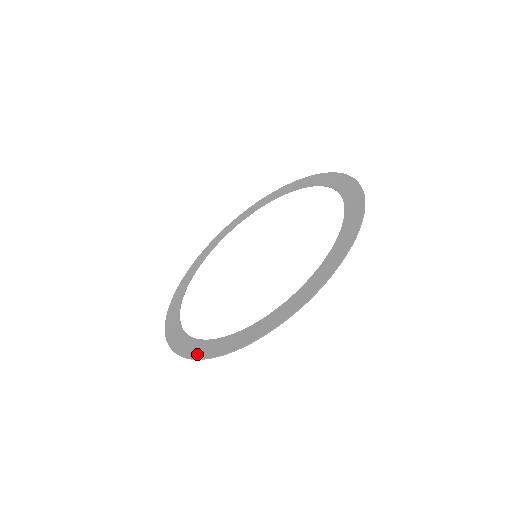
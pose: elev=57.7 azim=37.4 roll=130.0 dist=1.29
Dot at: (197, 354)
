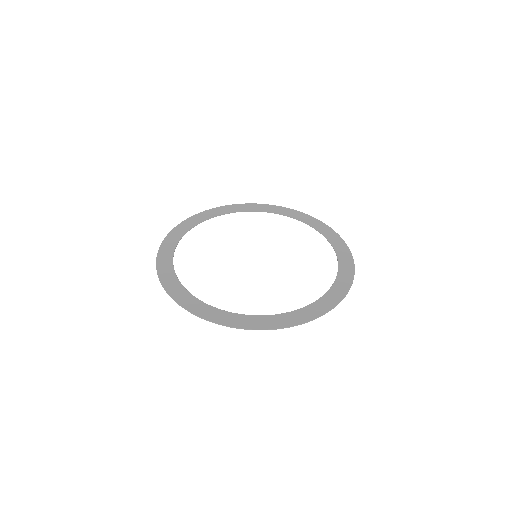
Dot at: (270, 325)
